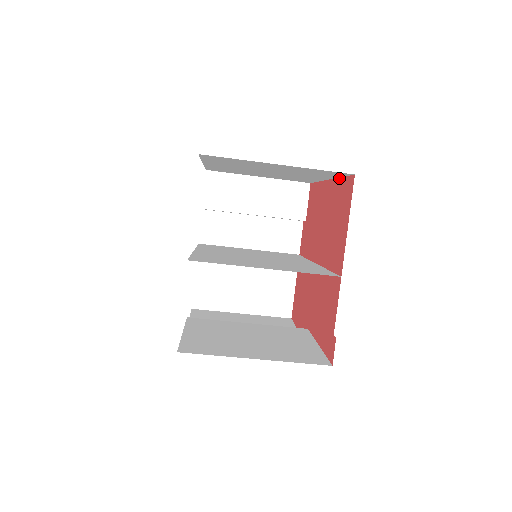
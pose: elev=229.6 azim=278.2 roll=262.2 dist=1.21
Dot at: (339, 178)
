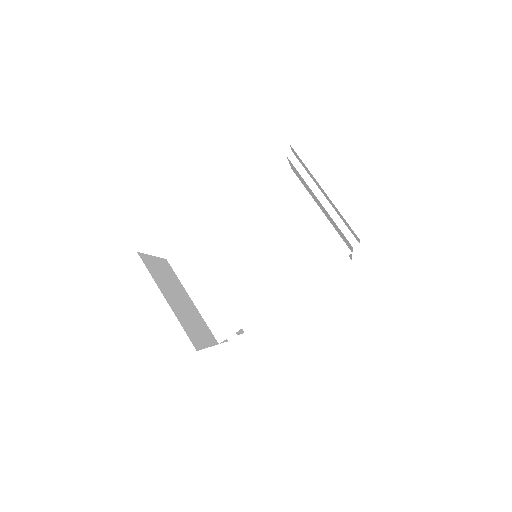
Dot at: occluded
